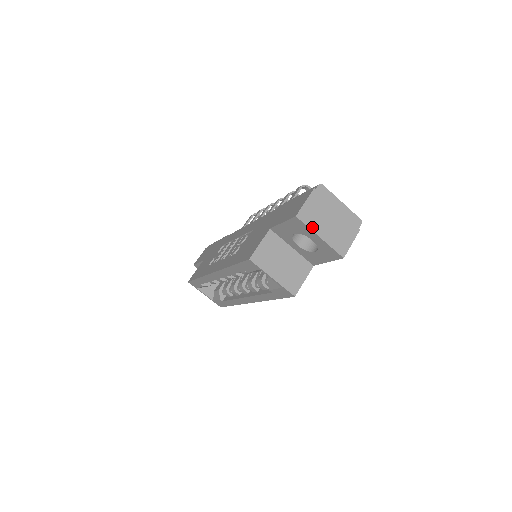
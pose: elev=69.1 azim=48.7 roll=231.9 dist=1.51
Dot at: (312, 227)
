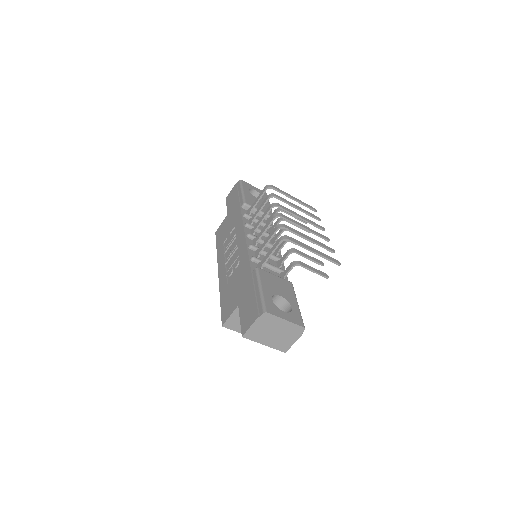
Dot at: (257, 340)
